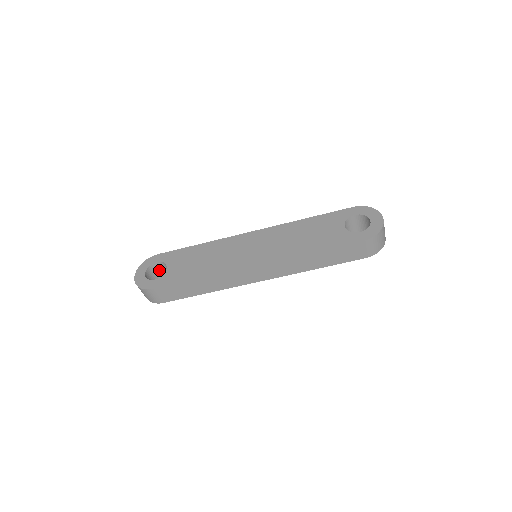
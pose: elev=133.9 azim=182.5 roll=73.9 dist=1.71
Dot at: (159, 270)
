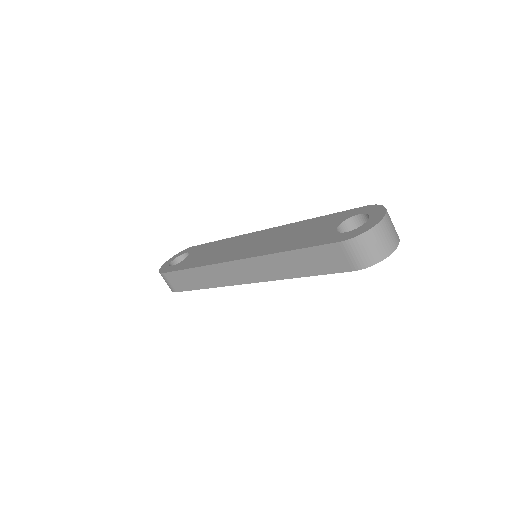
Dot at: occluded
